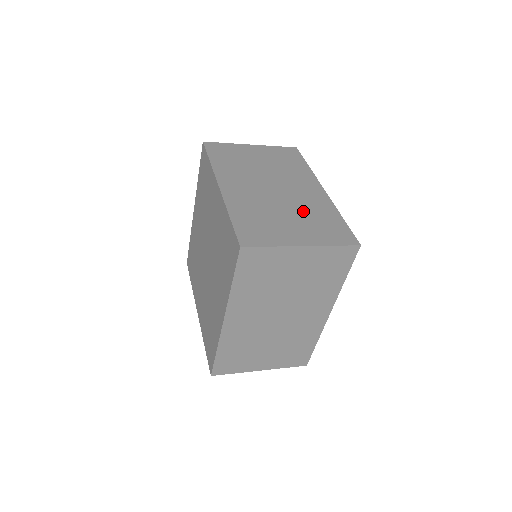
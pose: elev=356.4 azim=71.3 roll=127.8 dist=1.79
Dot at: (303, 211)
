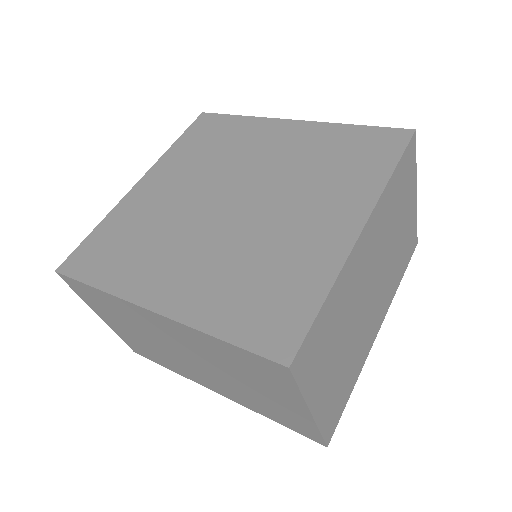
Dot at: occluded
